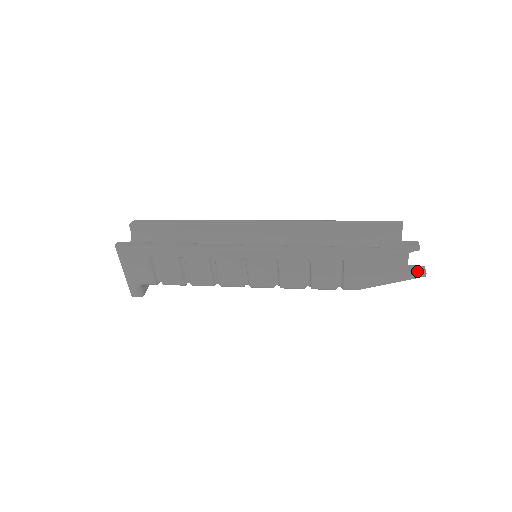
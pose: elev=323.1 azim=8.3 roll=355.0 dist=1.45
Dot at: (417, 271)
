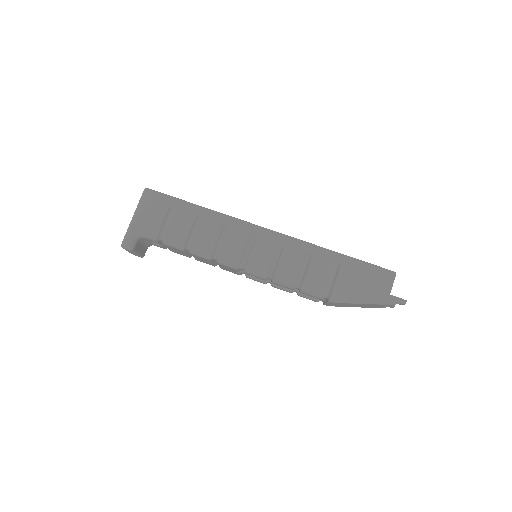
Dot at: occluded
